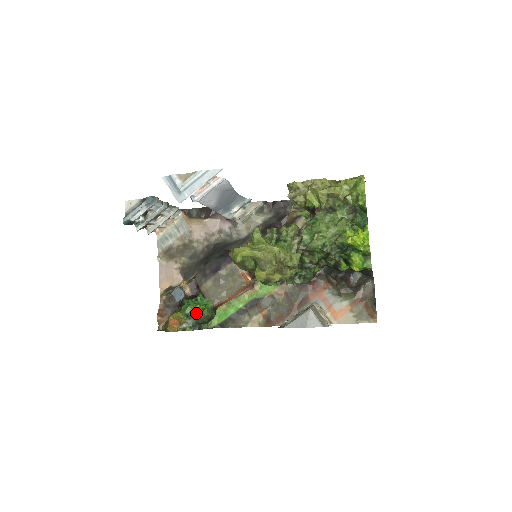
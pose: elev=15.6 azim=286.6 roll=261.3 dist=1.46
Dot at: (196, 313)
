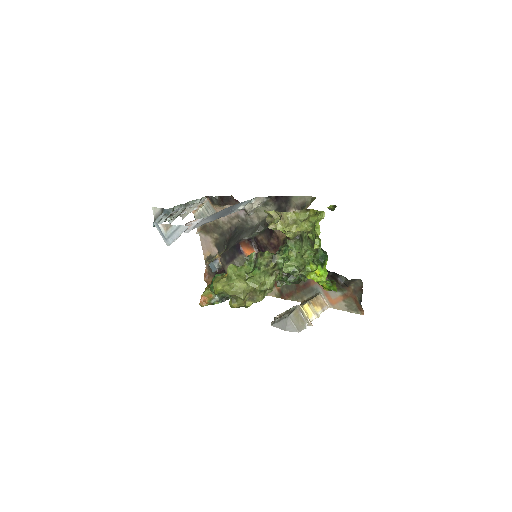
Dot at: occluded
